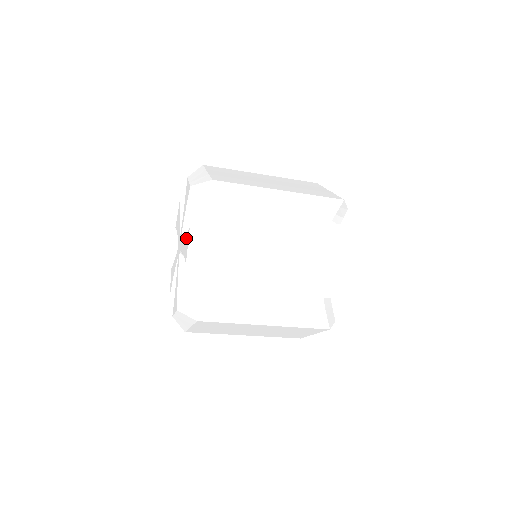
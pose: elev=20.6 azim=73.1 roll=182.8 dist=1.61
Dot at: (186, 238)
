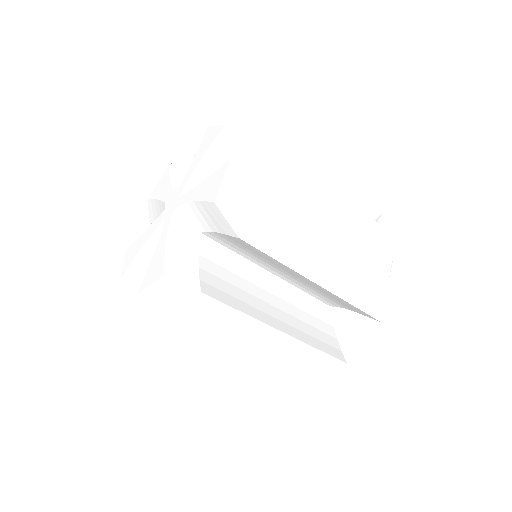
Dot at: (212, 177)
